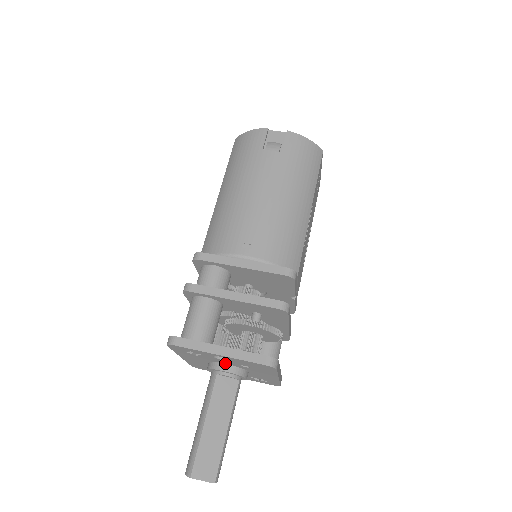
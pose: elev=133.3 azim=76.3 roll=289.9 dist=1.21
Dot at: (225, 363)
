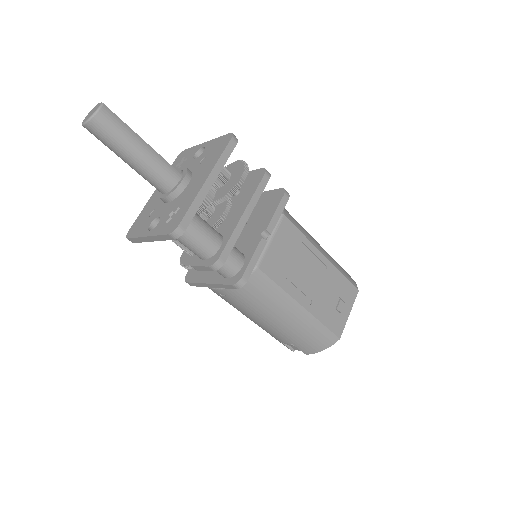
Dot at: occluded
